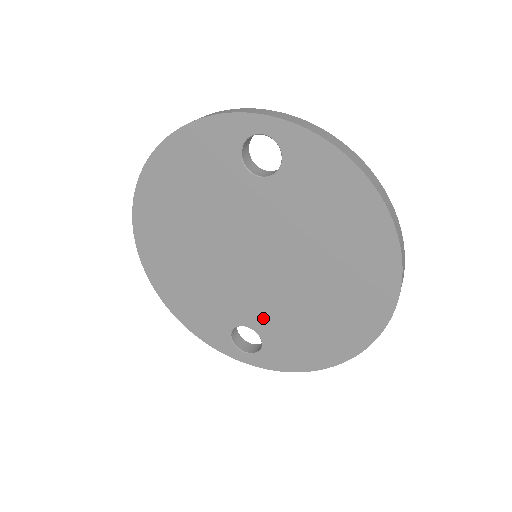
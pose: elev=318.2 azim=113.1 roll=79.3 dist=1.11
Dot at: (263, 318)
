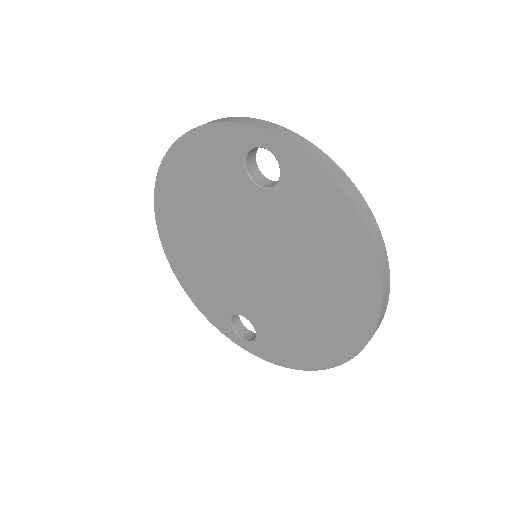
Dot at: (258, 313)
